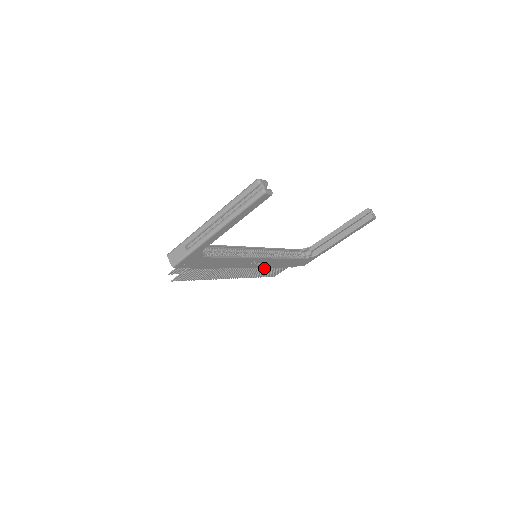
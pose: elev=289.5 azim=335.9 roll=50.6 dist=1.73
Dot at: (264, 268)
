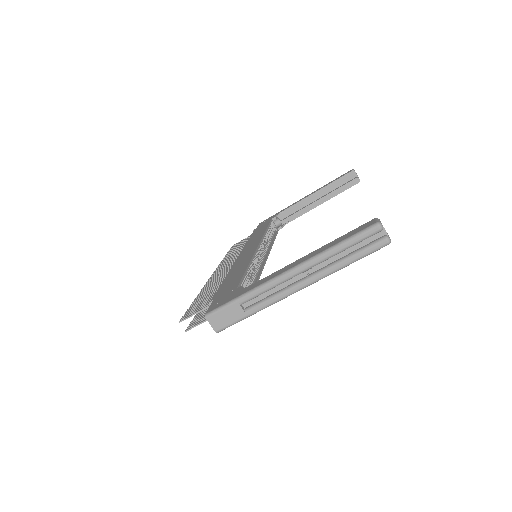
Dot at: occluded
